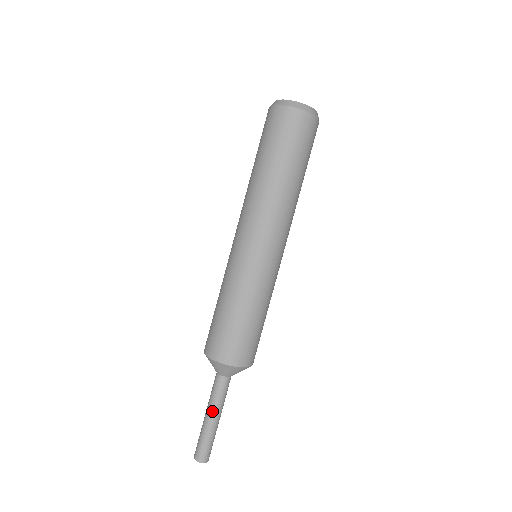
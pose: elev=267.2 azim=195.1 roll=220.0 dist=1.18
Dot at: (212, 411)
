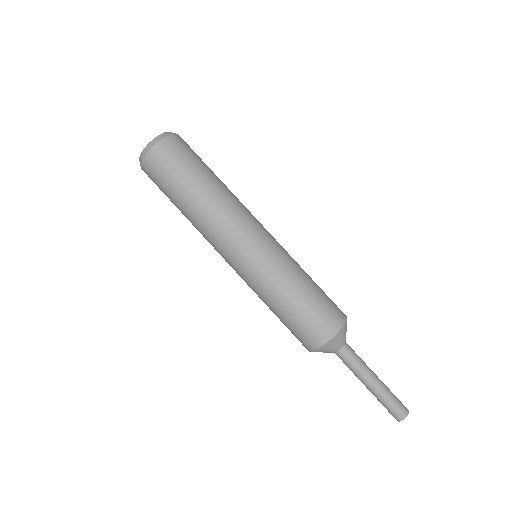
Dot at: (367, 377)
